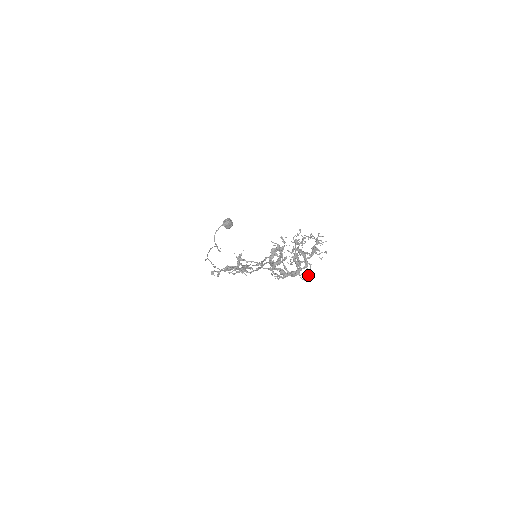
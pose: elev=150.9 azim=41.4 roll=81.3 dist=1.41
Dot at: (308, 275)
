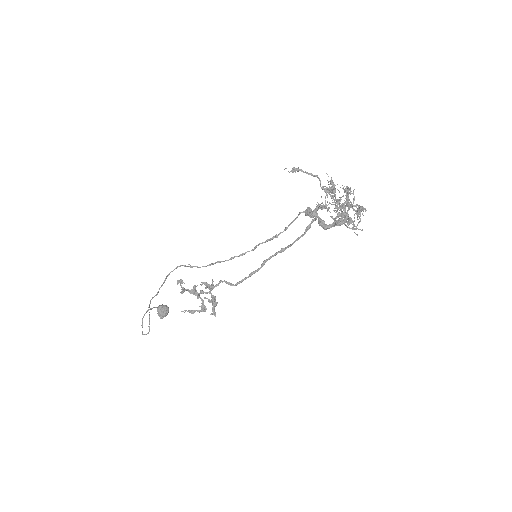
Dot at: (360, 218)
